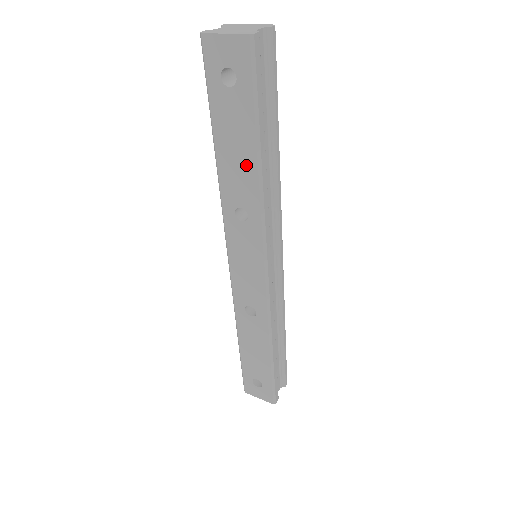
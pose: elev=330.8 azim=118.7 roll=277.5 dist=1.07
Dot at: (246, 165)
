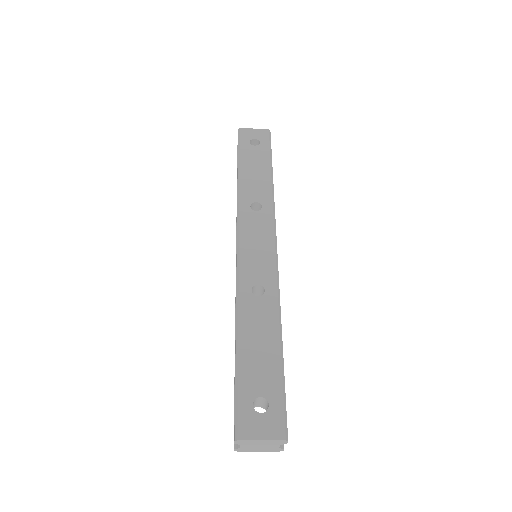
Dot at: (263, 178)
